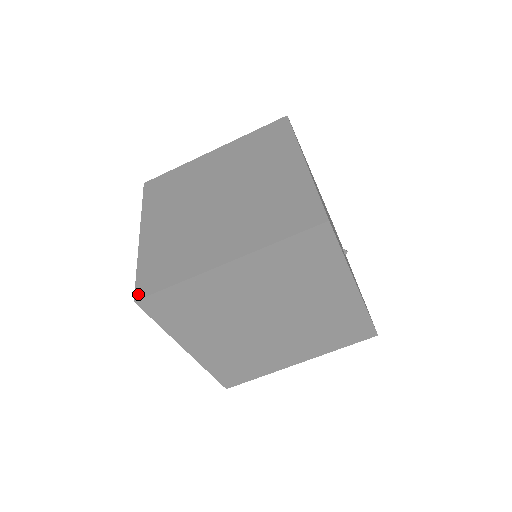
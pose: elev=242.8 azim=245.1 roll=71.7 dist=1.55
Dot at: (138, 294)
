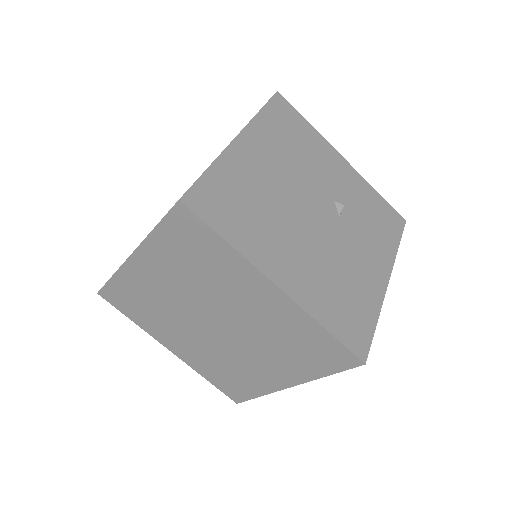
Dot at: (234, 400)
